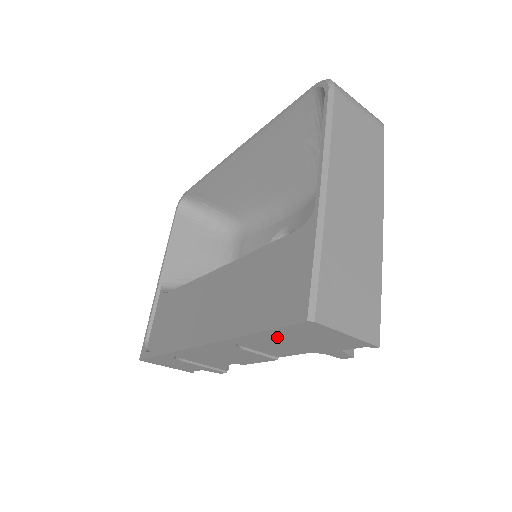
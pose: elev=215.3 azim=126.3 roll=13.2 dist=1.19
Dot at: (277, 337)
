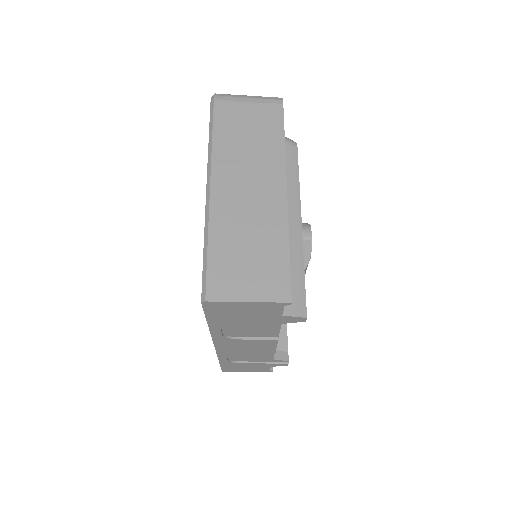
Dot at: (225, 322)
